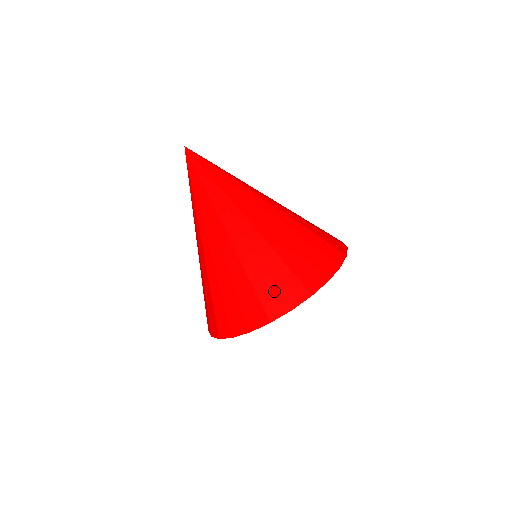
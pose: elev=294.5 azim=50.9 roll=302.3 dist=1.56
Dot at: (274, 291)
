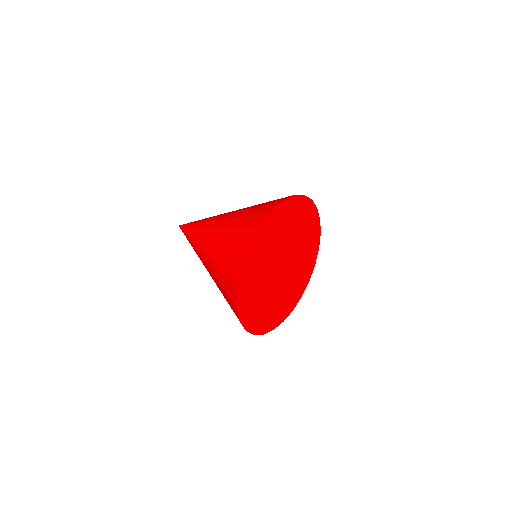
Dot at: (254, 216)
